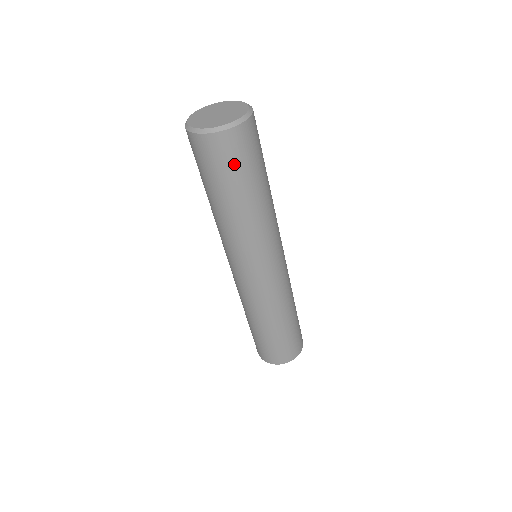
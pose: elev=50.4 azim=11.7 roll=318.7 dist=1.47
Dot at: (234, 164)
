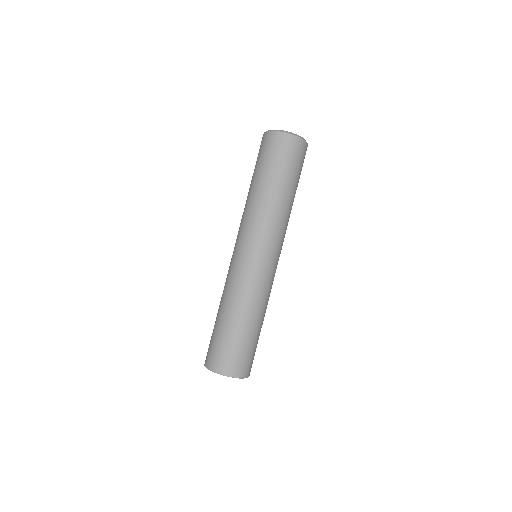
Dot at: (295, 162)
